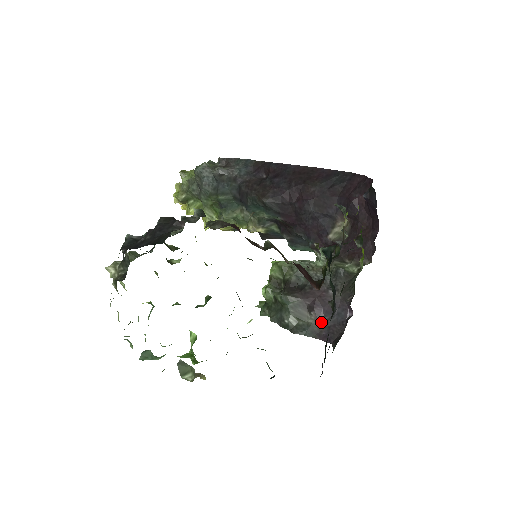
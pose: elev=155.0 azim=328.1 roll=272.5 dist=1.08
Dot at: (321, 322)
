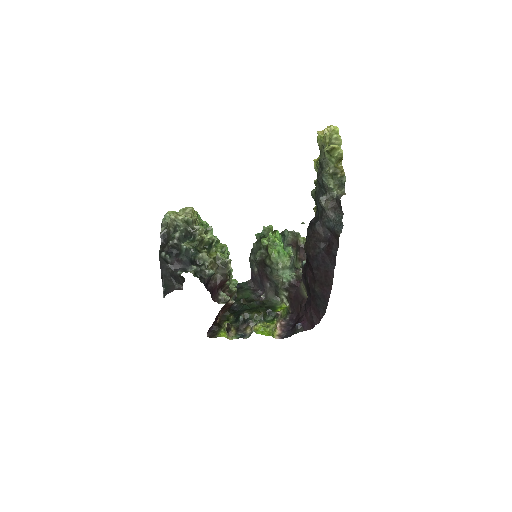
Dot at: (257, 275)
